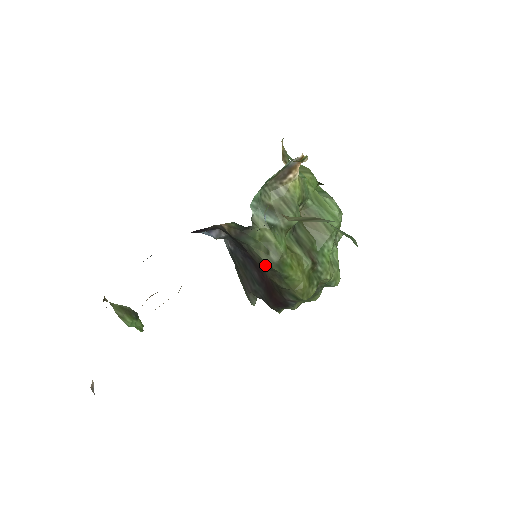
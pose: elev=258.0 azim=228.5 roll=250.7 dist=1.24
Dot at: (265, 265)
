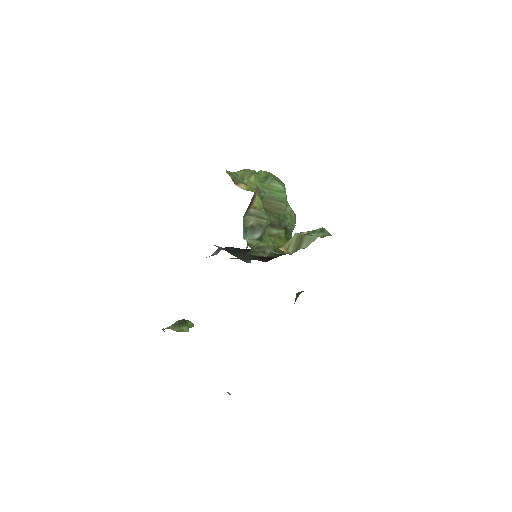
Dot at: occluded
